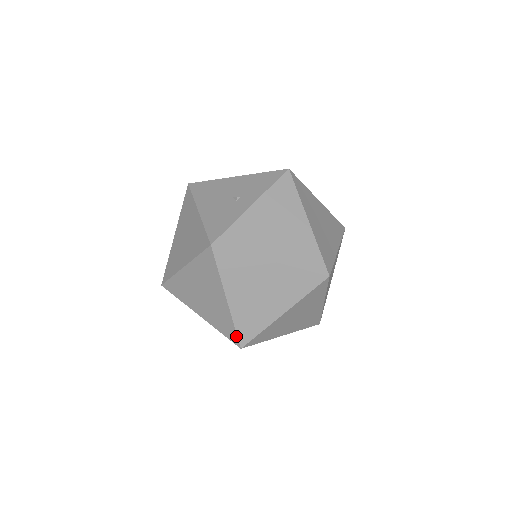
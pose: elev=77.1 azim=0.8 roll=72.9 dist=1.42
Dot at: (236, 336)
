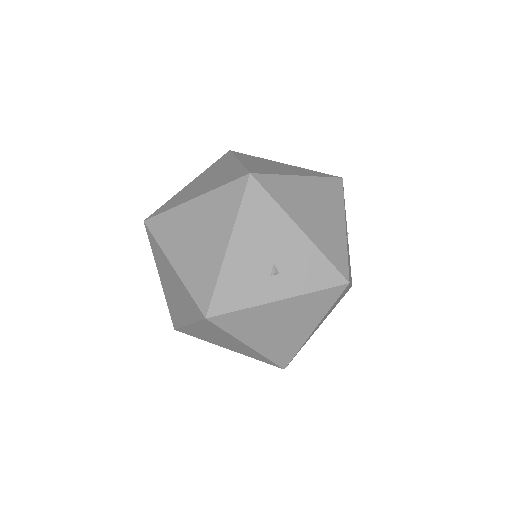
Dot at: (177, 327)
